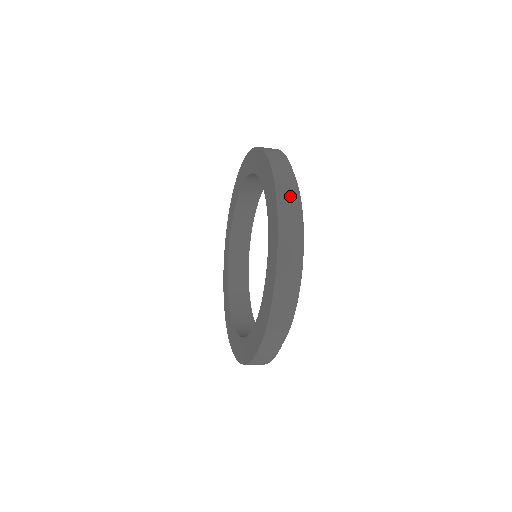
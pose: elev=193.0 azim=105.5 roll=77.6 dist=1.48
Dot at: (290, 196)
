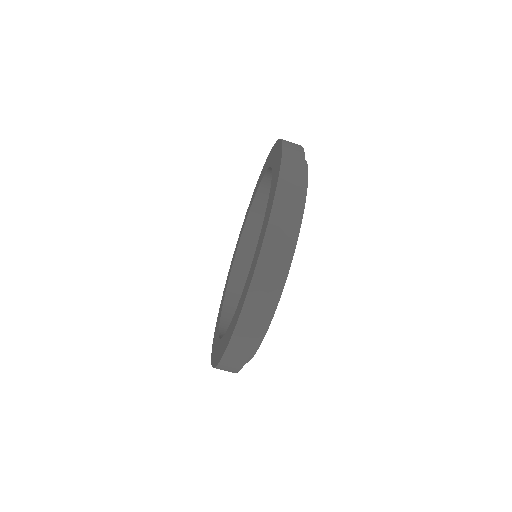
Dot at: (296, 147)
